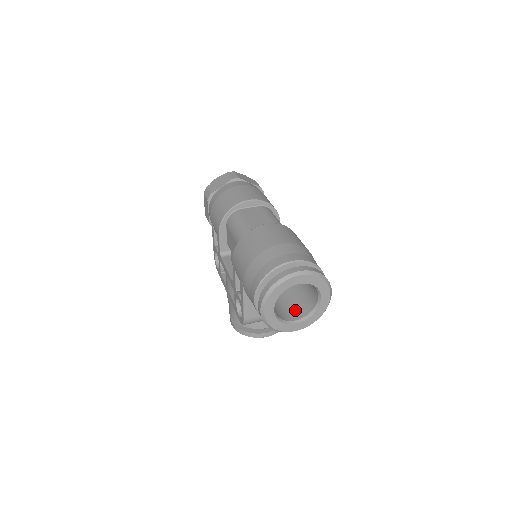
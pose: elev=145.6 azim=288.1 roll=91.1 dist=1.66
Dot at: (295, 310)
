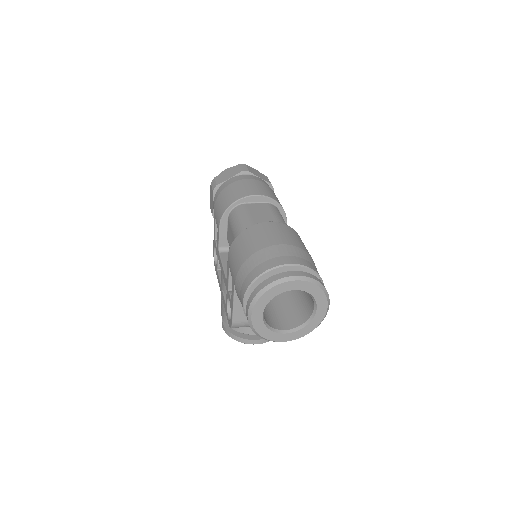
Dot at: (287, 319)
